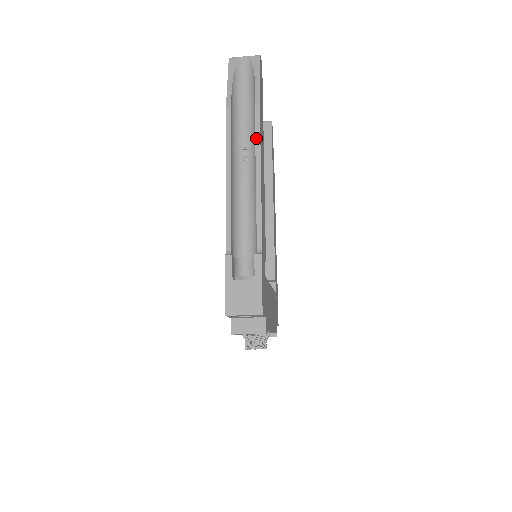
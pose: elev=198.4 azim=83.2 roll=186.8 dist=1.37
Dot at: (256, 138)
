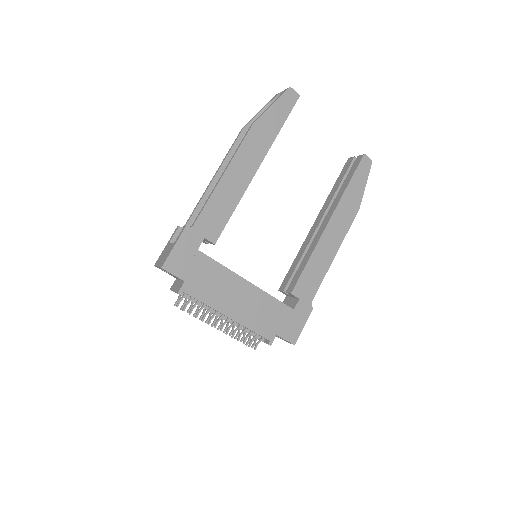
Dot at: (238, 147)
